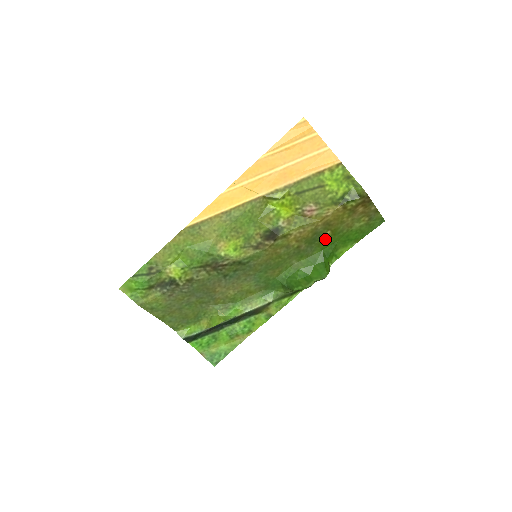
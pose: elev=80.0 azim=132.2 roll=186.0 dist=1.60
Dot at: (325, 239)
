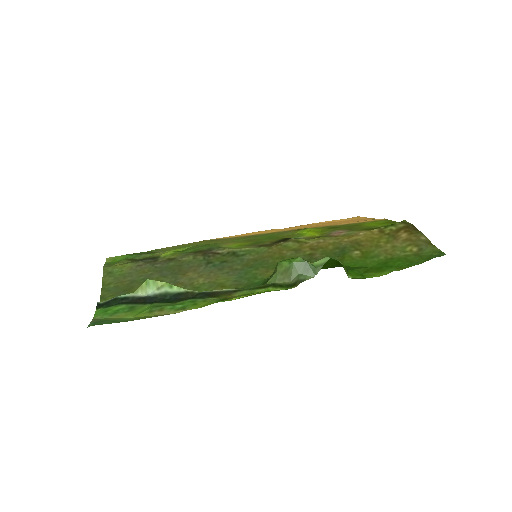
Dot at: (350, 257)
